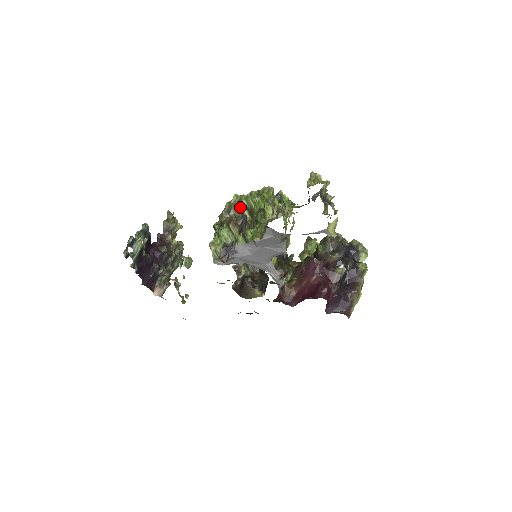
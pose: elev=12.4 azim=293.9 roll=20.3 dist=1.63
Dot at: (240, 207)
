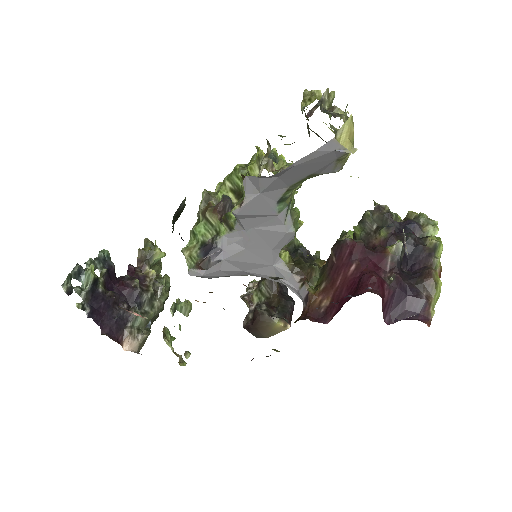
Dot at: (223, 192)
